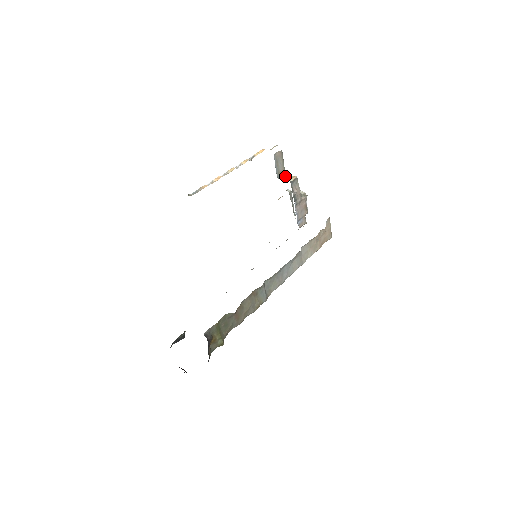
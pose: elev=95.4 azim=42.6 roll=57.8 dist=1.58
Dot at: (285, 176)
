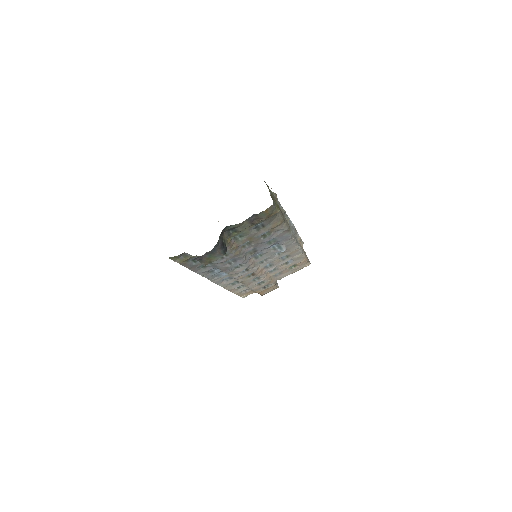
Dot at: occluded
